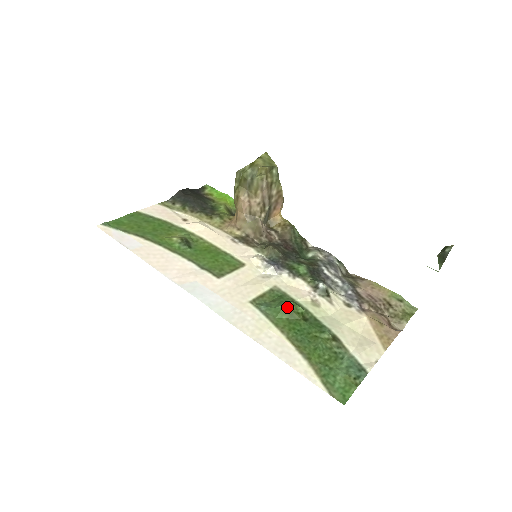
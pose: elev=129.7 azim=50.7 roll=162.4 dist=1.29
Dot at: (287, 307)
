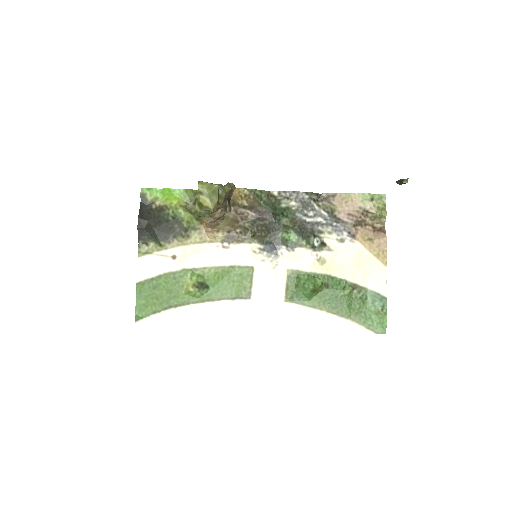
Dot at: (312, 291)
